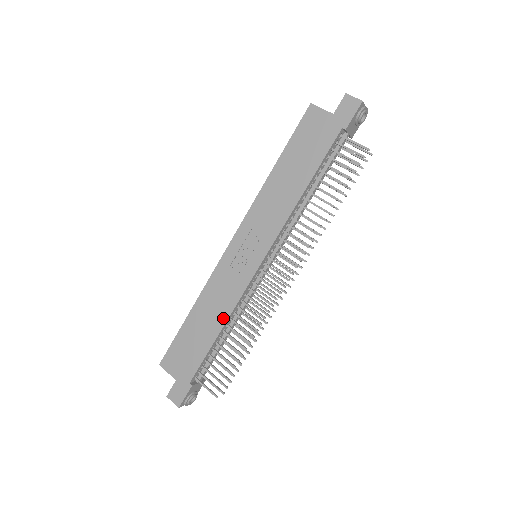
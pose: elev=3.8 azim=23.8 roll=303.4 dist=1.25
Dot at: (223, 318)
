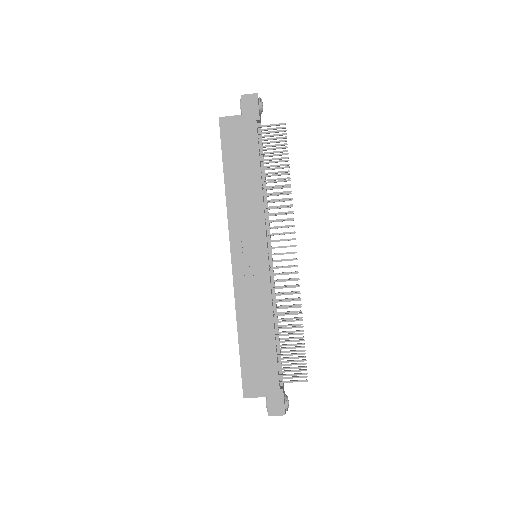
Dot at: (269, 318)
